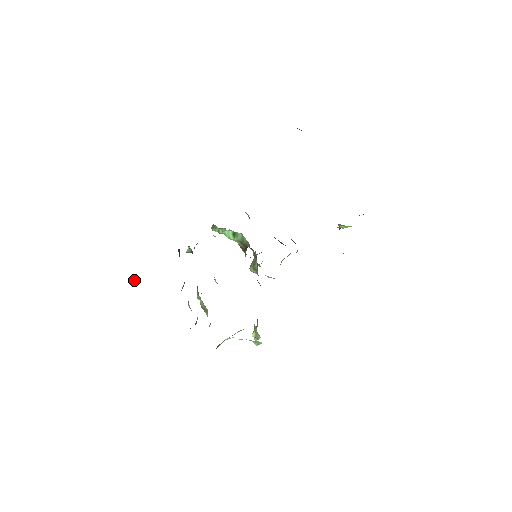
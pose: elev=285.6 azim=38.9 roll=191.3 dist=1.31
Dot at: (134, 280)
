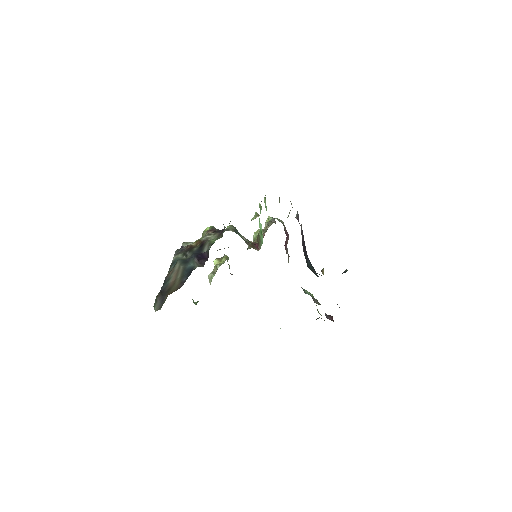
Dot at: occluded
